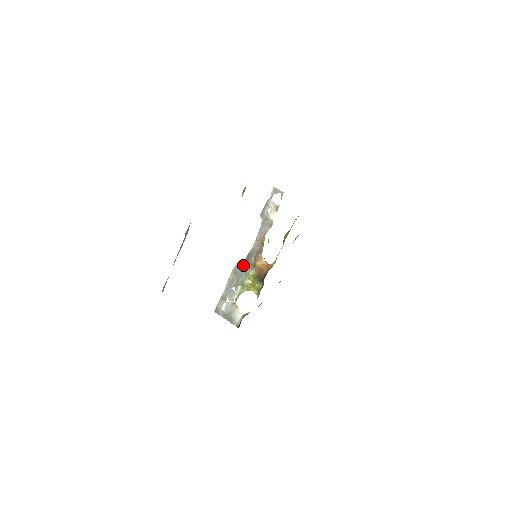
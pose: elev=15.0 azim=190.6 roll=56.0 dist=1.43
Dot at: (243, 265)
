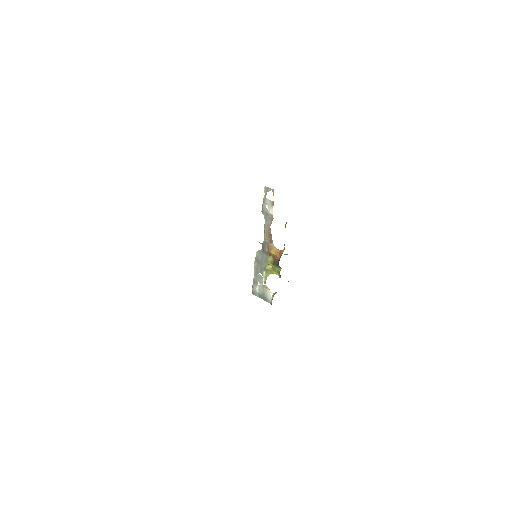
Dot at: (261, 254)
